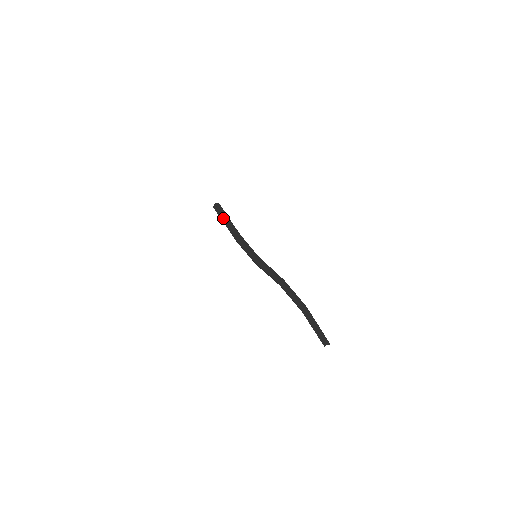
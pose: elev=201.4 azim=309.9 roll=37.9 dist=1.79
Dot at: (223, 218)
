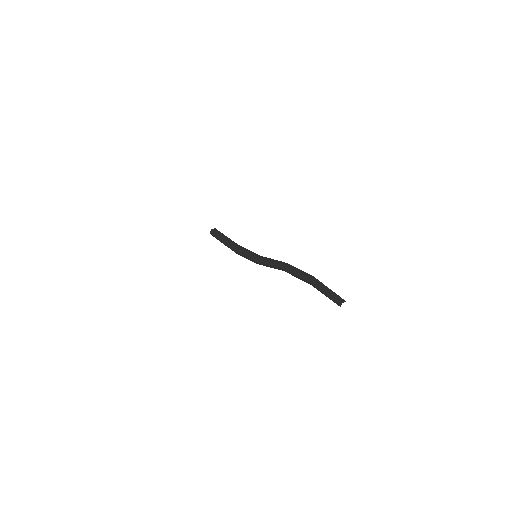
Dot at: (220, 238)
